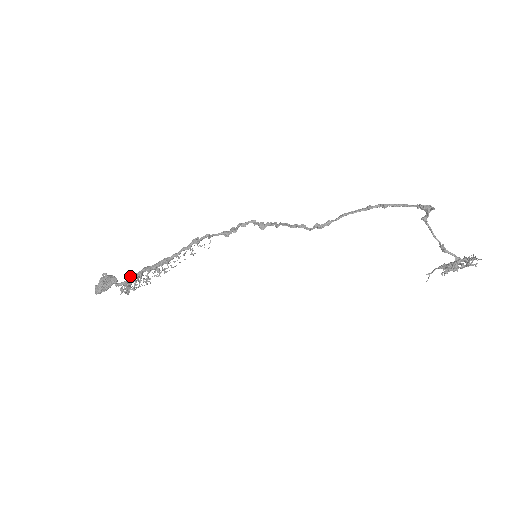
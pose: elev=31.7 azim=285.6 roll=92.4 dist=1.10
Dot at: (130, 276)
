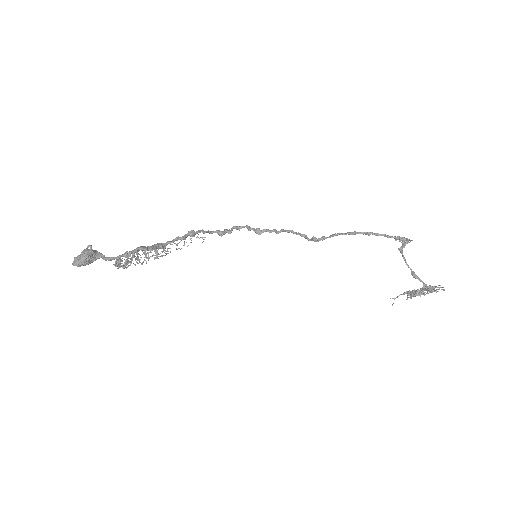
Dot at: occluded
